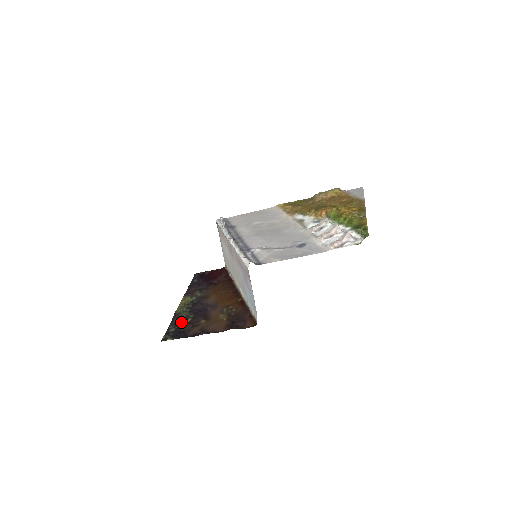
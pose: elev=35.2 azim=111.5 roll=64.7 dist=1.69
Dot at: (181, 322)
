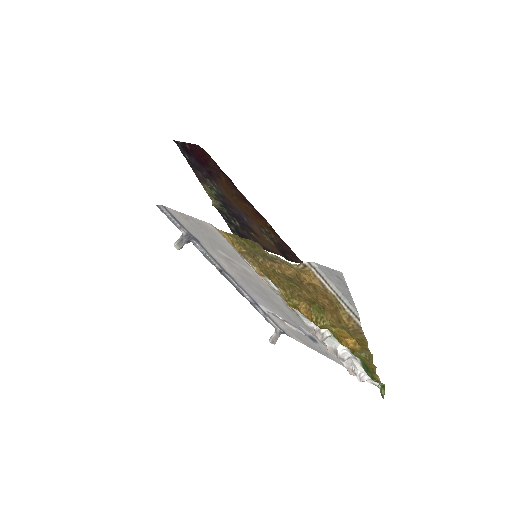
Dot at: (232, 223)
